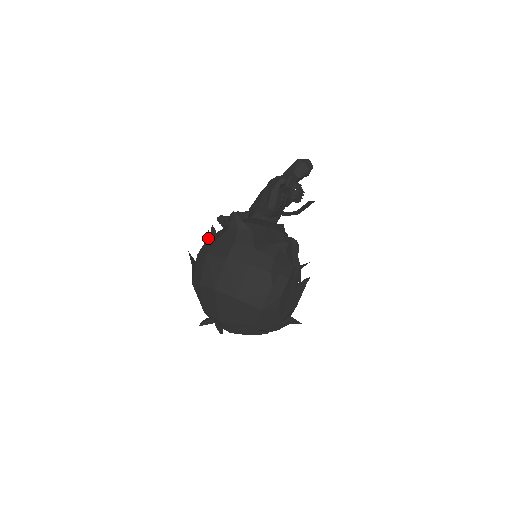
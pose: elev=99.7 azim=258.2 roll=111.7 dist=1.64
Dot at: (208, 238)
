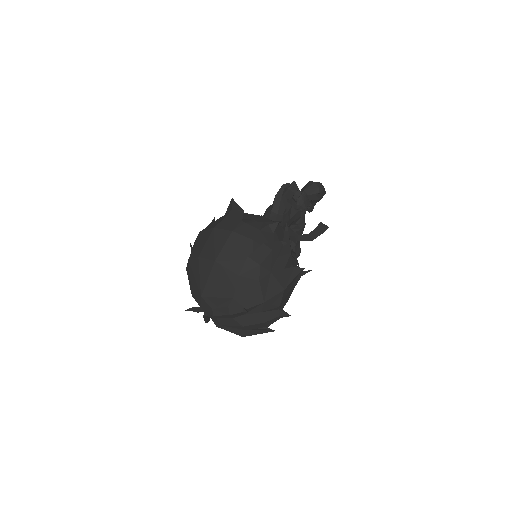
Dot at: occluded
